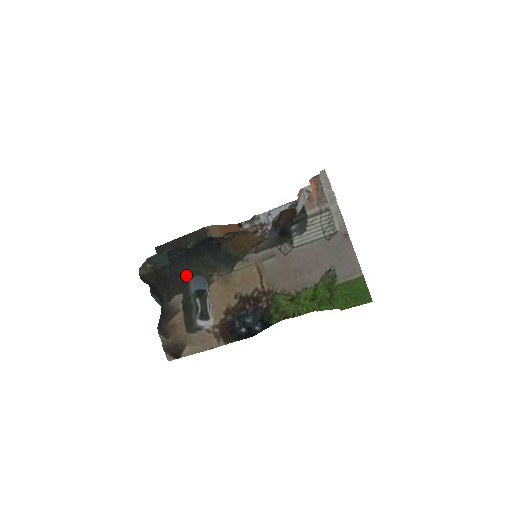
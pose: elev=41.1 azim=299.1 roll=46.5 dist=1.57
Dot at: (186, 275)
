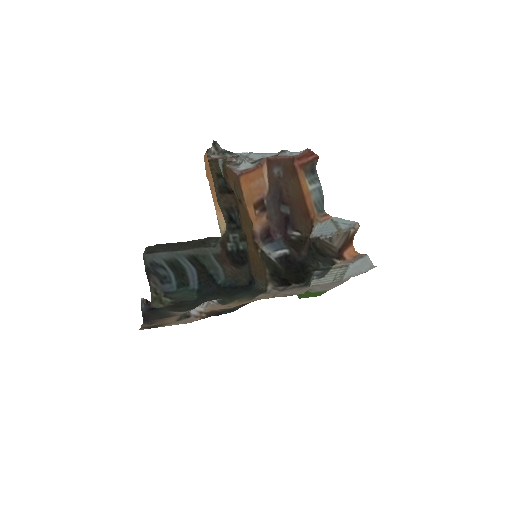
Dot at: (206, 301)
